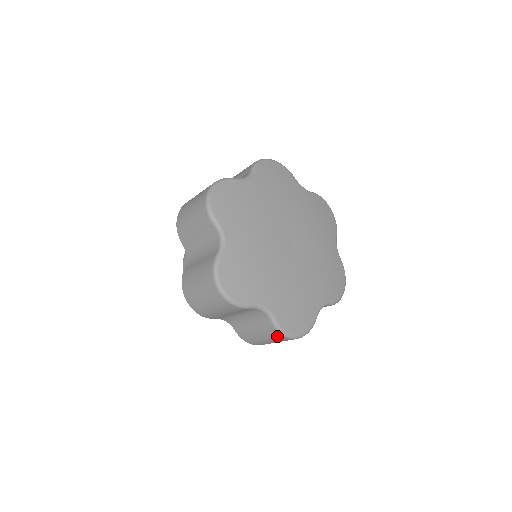
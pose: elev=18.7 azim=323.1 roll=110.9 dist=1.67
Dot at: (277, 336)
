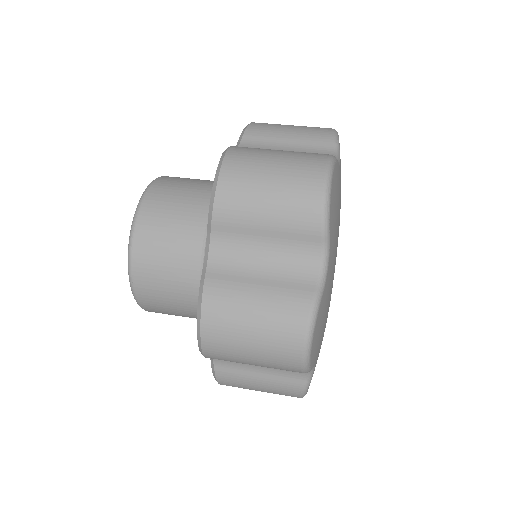
Dot at: occluded
